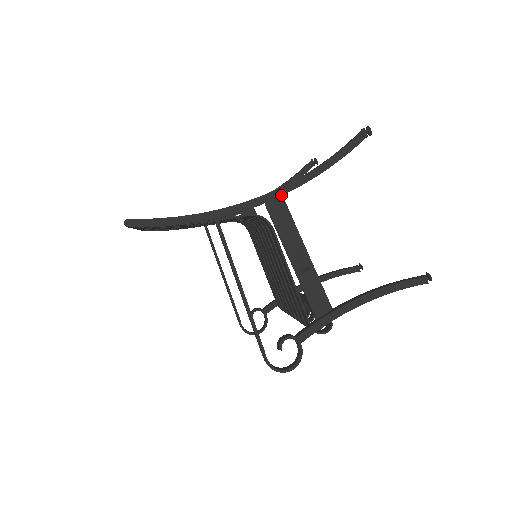
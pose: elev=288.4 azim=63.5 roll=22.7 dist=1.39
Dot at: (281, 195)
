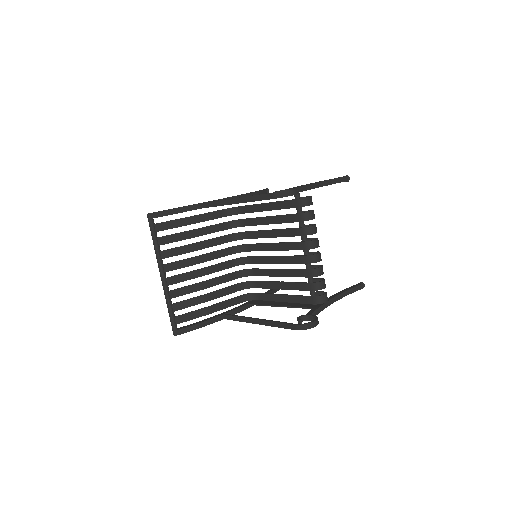
Dot at: (234, 196)
